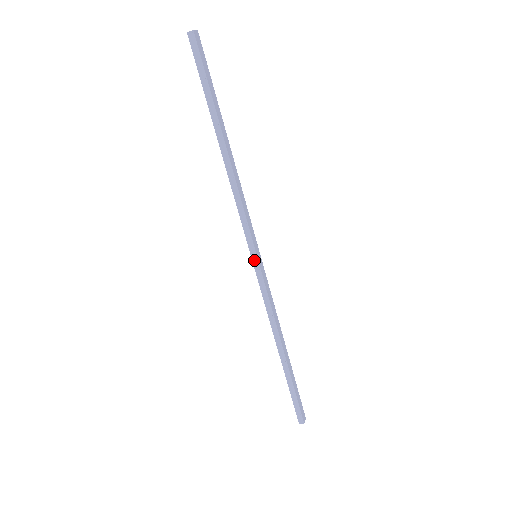
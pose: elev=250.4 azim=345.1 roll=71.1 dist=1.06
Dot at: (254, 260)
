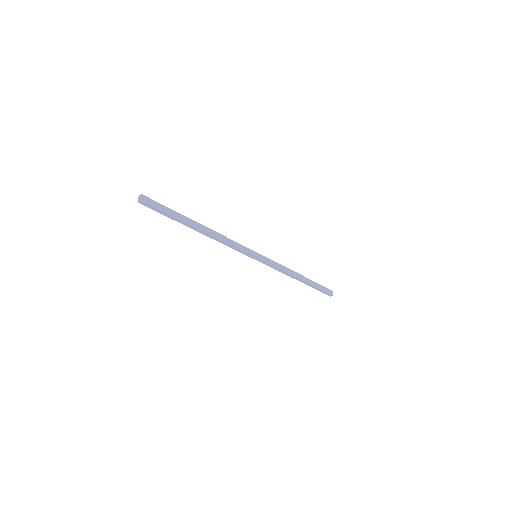
Dot at: (256, 259)
